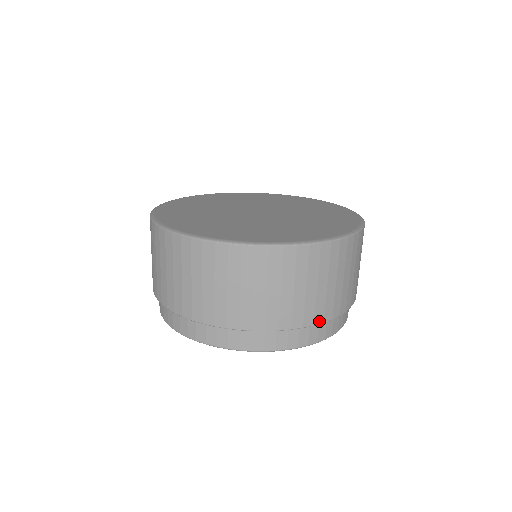
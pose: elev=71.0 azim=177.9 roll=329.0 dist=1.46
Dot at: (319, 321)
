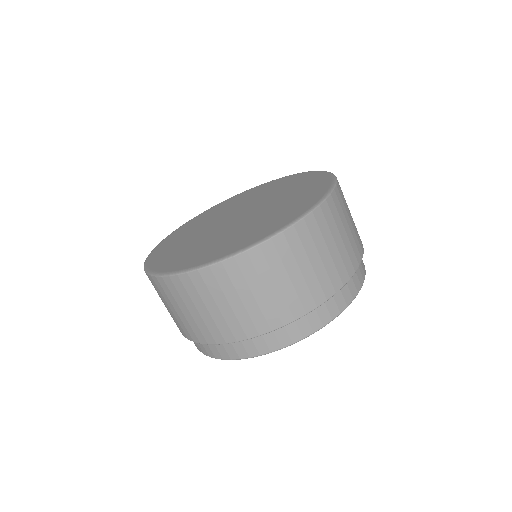
Dot at: (321, 301)
